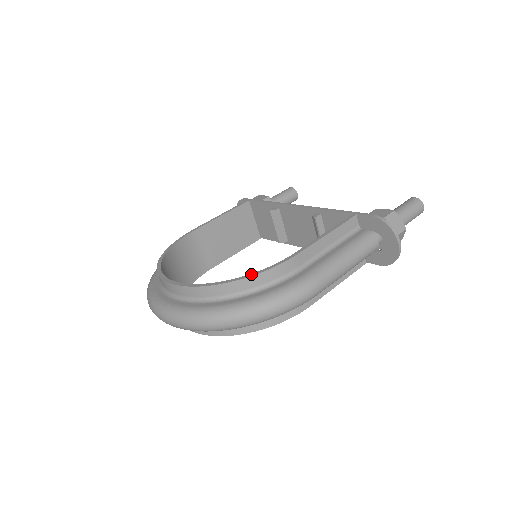
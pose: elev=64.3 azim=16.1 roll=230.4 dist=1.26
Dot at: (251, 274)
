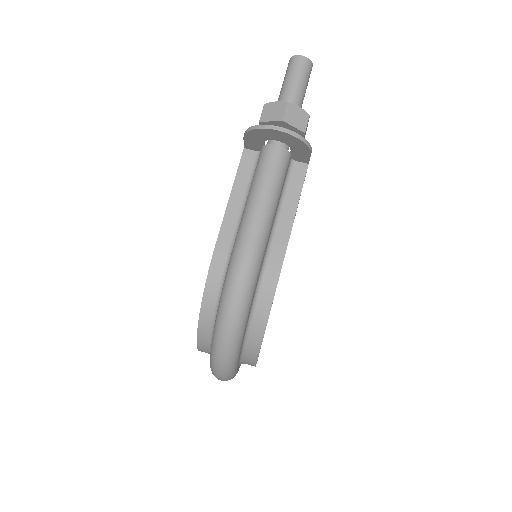
Dot at: (203, 296)
